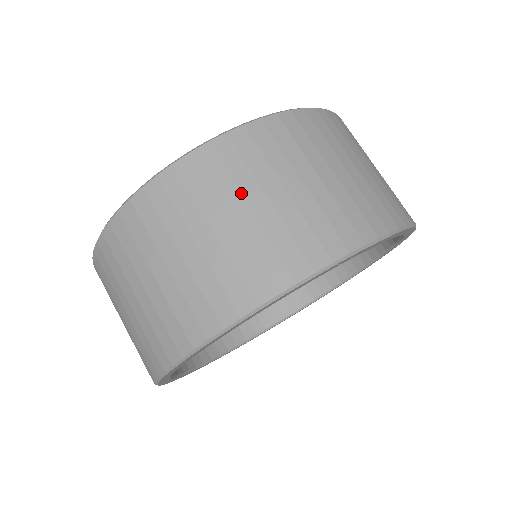
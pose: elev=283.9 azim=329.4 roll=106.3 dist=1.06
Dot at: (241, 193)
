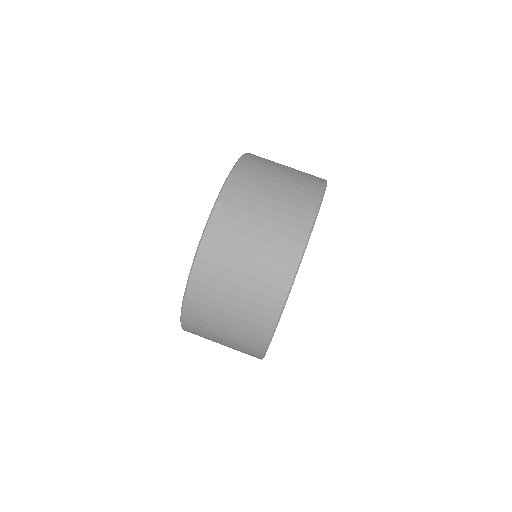
Dot at: (224, 291)
